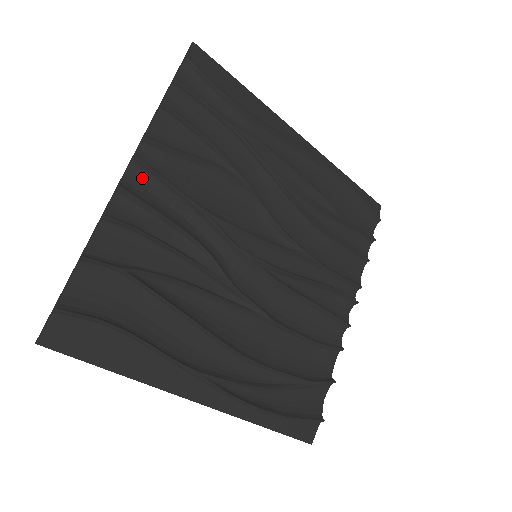
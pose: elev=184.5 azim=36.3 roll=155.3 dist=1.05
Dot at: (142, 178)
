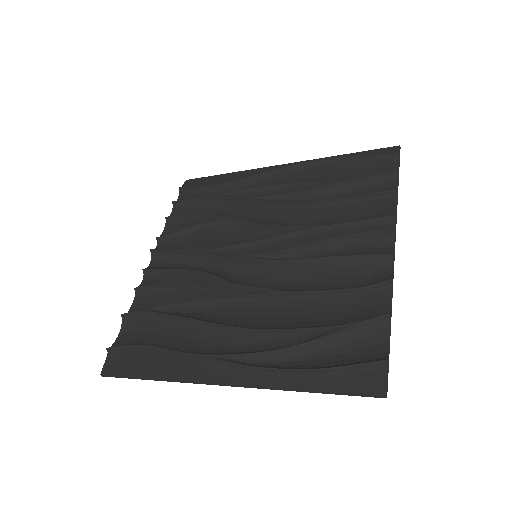
Dot at: (160, 259)
